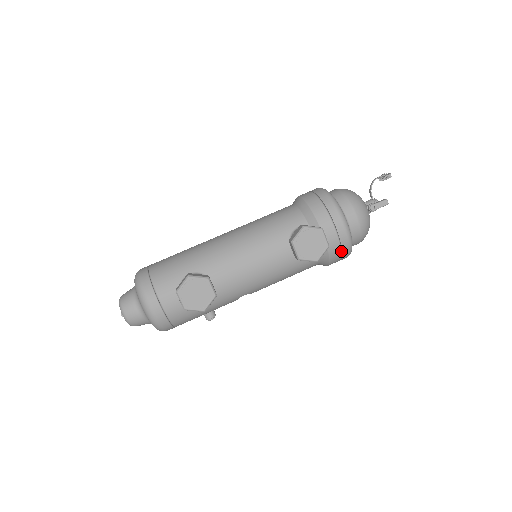
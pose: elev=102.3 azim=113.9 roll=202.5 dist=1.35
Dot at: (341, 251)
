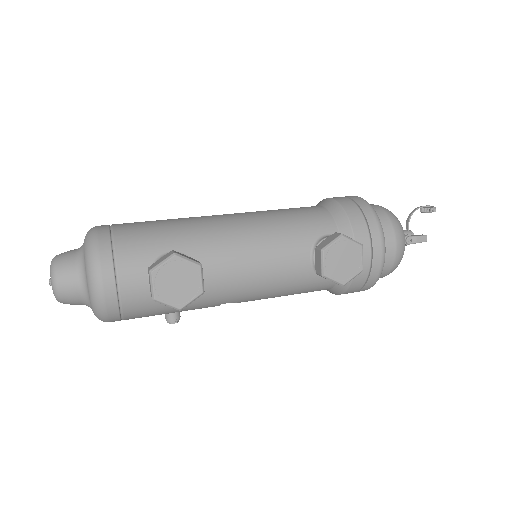
Dot at: (366, 281)
